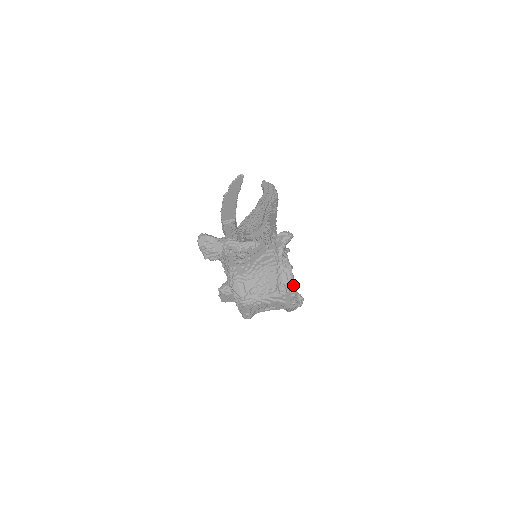
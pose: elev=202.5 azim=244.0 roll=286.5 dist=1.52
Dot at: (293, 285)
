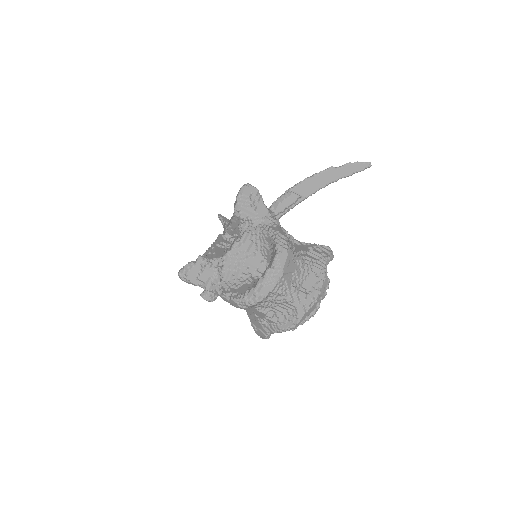
Dot at: (320, 301)
